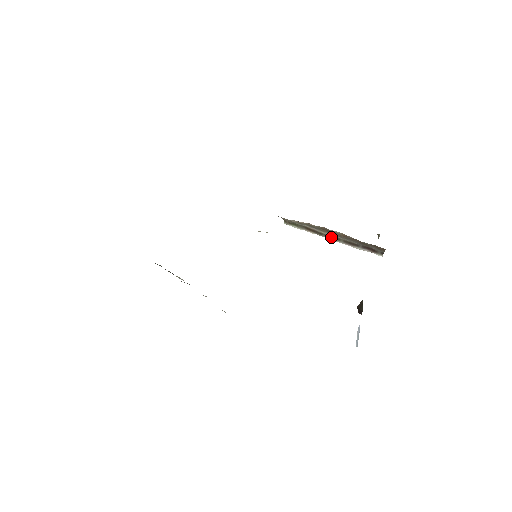
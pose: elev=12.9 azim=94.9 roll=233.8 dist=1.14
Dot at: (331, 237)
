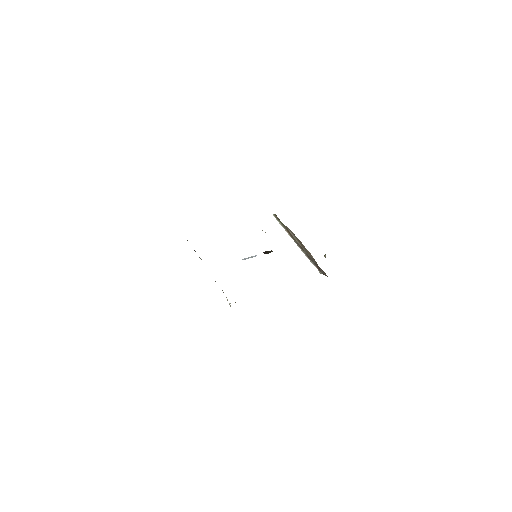
Dot at: (299, 246)
